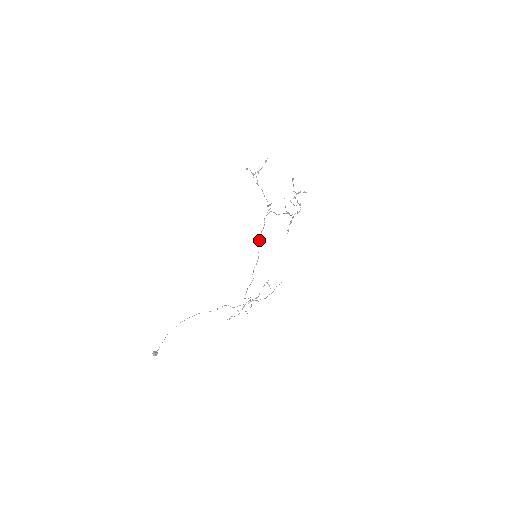
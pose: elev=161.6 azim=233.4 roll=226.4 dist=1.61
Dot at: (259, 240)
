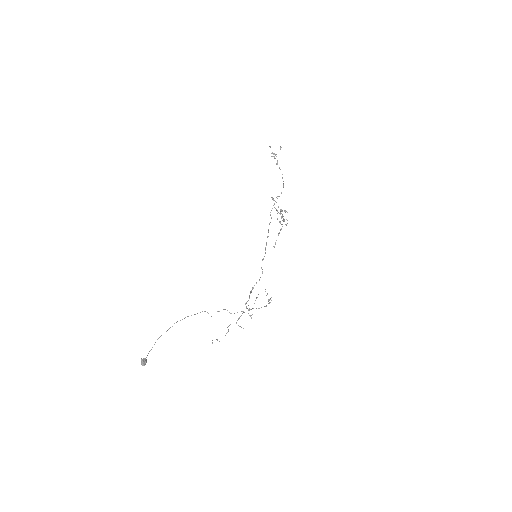
Dot at: (268, 231)
